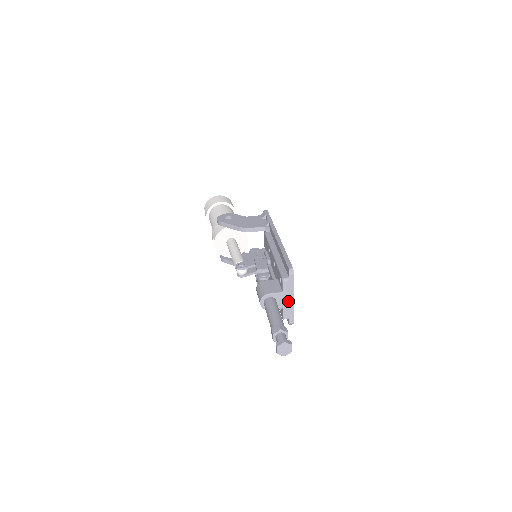
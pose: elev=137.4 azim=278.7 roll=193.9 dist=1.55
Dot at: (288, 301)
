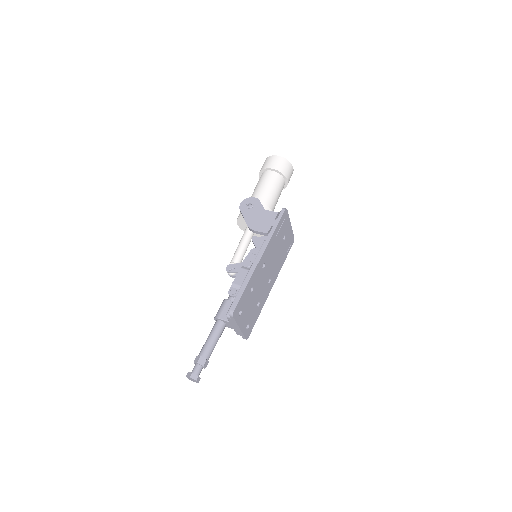
Dot at: (236, 328)
